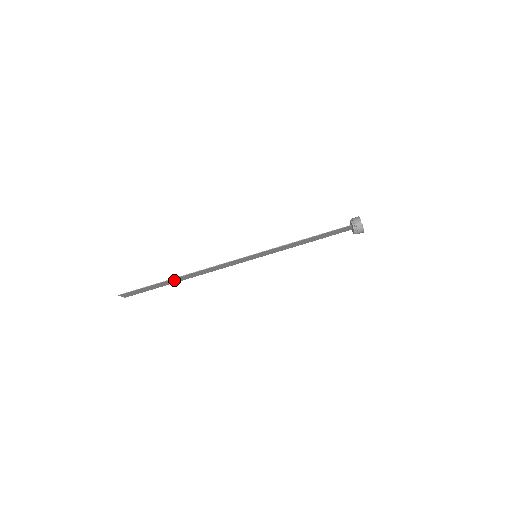
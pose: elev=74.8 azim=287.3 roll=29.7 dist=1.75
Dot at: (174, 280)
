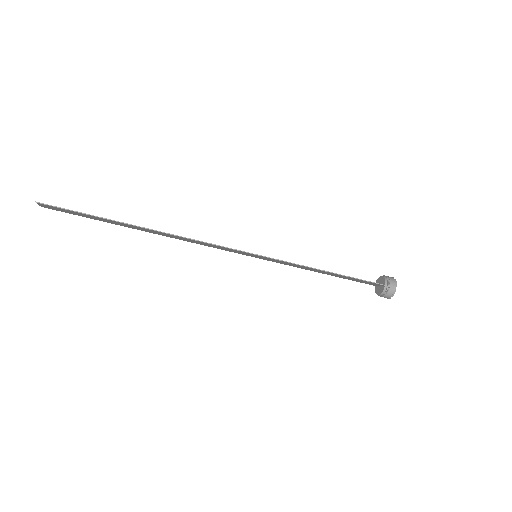
Dot at: (131, 226)
